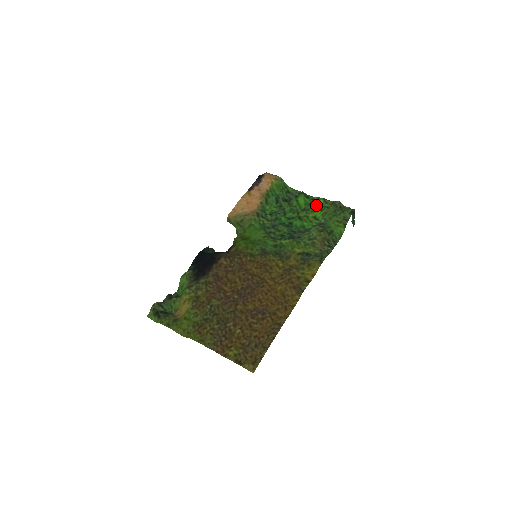
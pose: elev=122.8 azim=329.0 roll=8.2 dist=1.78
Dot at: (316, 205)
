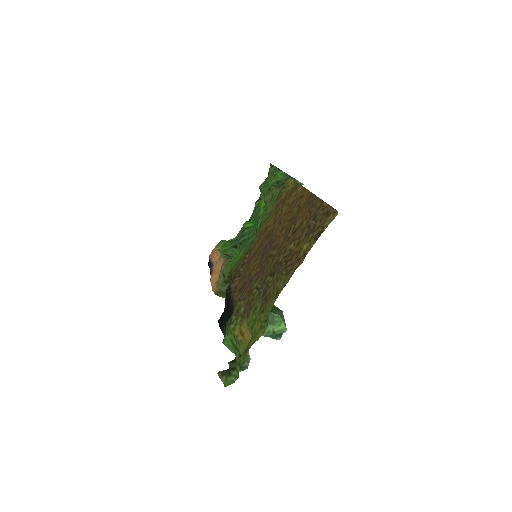
Dot at: (257, 208)
